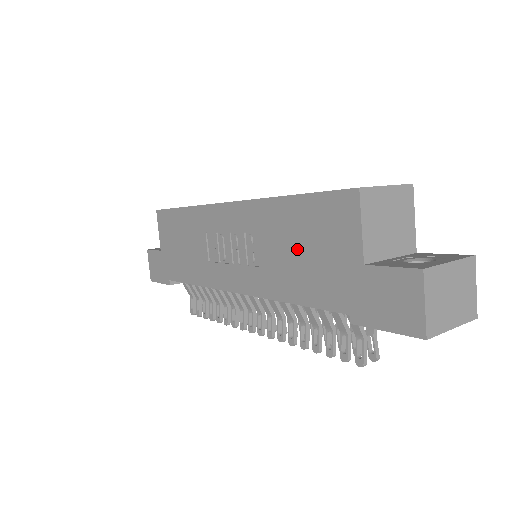
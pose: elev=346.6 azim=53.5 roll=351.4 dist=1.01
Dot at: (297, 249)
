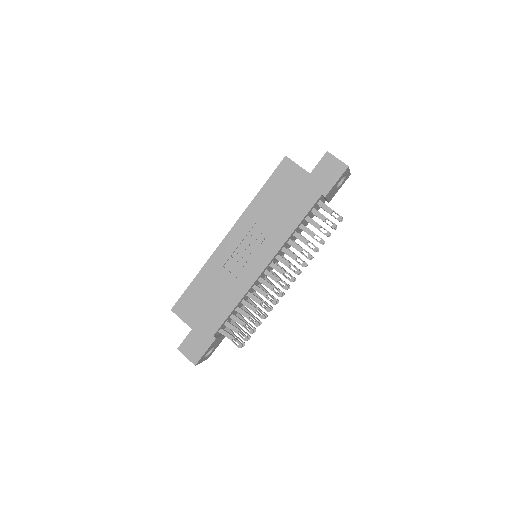
Dot at: (281, 203)
